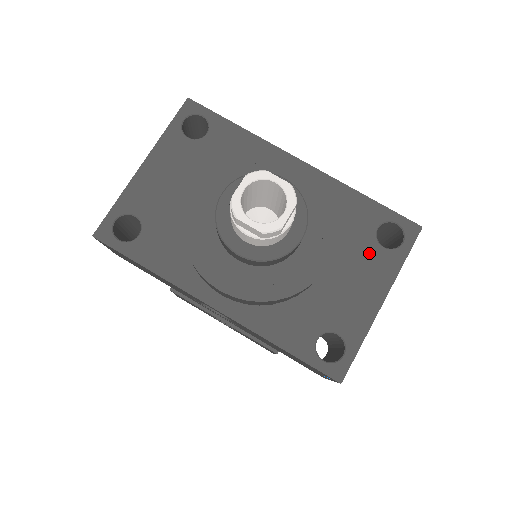
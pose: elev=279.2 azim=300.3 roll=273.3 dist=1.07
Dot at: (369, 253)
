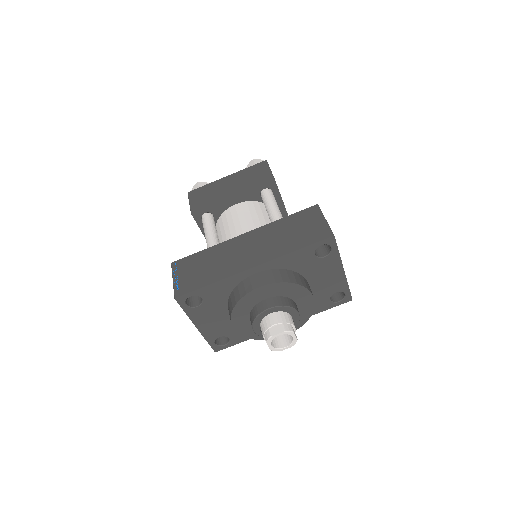
Dot at: (321, 264)
